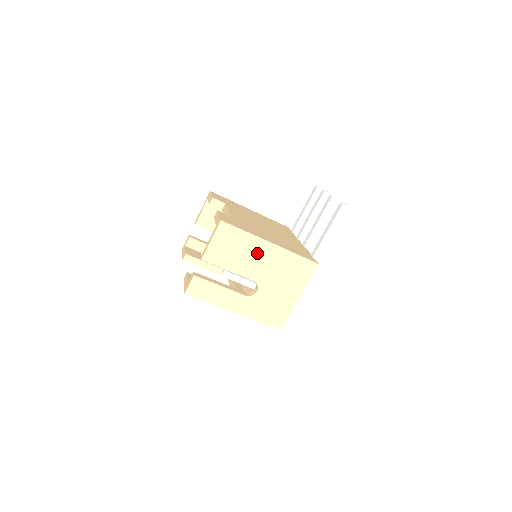
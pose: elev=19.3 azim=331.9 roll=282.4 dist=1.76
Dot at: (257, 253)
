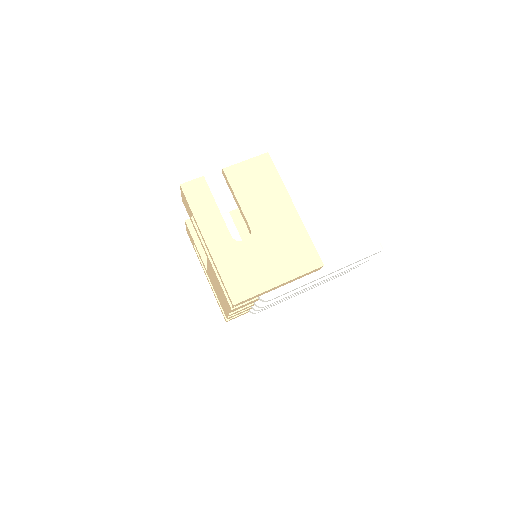
Dot at: (275, 205)
